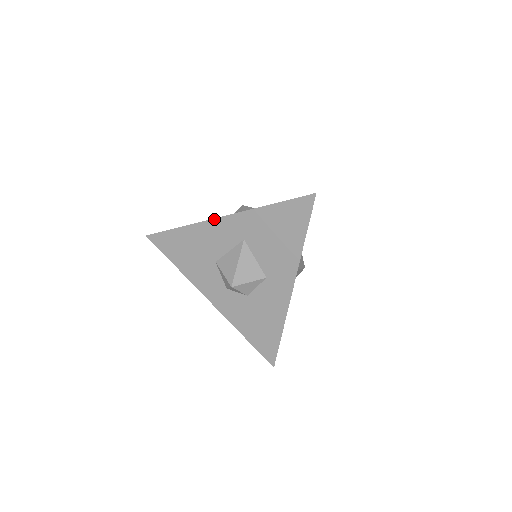
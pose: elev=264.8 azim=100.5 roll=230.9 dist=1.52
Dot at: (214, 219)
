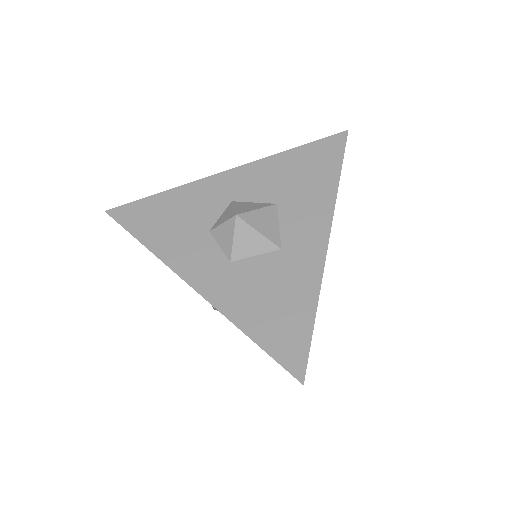
Dot at: (181, 278)
